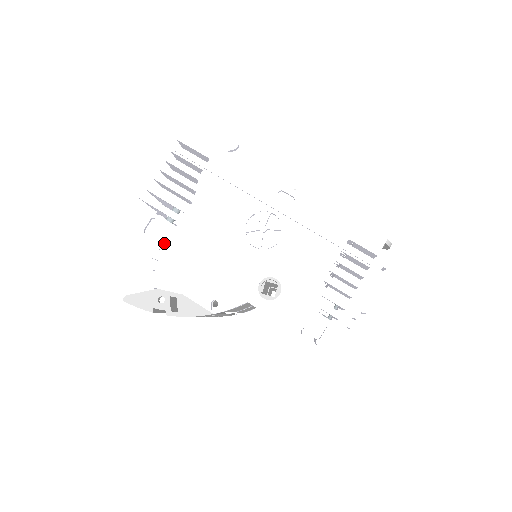
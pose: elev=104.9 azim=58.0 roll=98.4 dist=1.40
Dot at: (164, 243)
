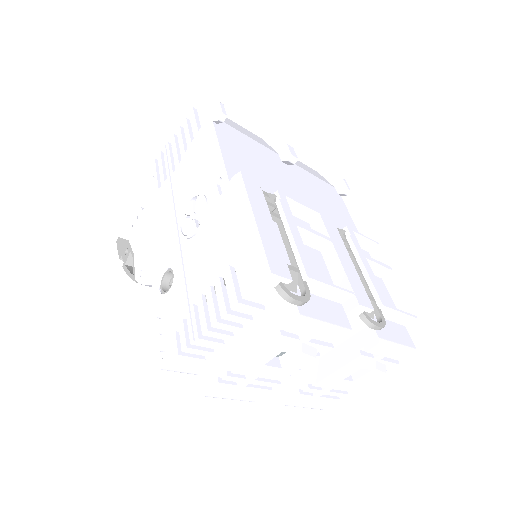
Dot at: (148, 202)
